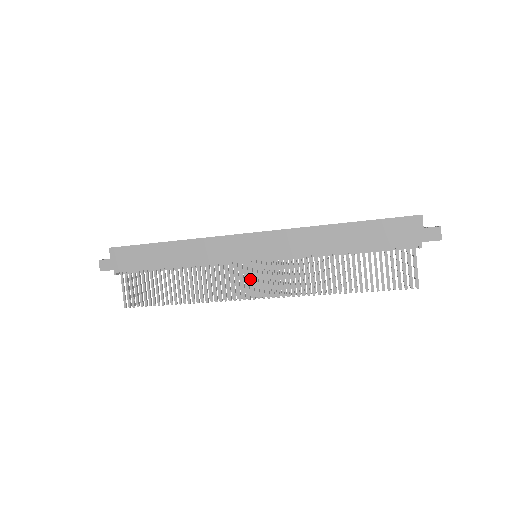
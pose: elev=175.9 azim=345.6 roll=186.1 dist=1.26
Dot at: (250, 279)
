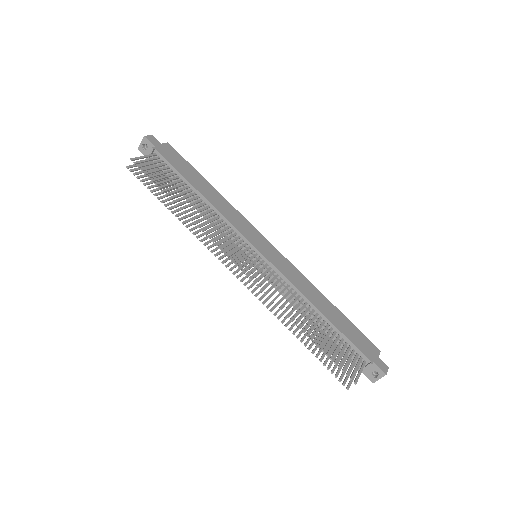
Dot at: (236, 259)
